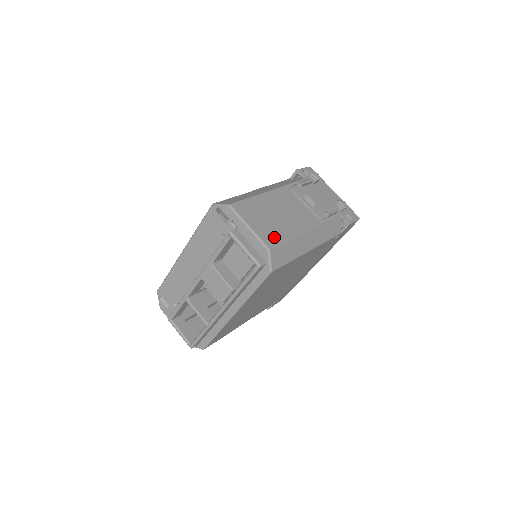
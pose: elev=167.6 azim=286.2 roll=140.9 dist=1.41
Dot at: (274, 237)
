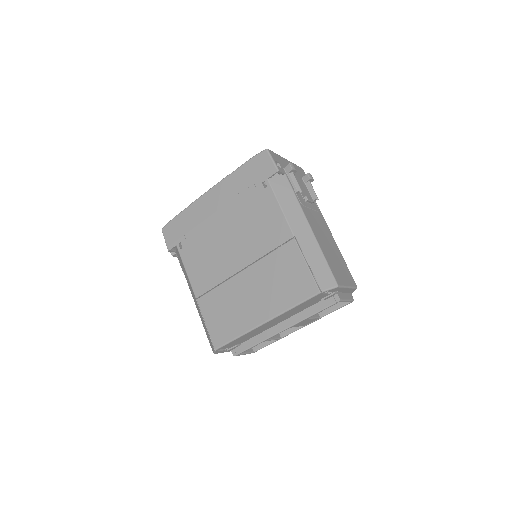
Dot at: (348, 273)
